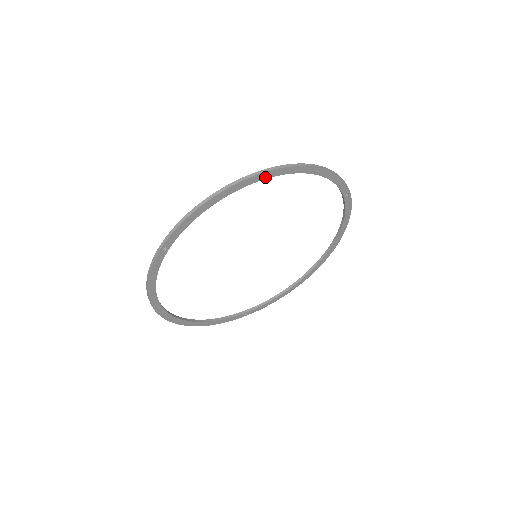
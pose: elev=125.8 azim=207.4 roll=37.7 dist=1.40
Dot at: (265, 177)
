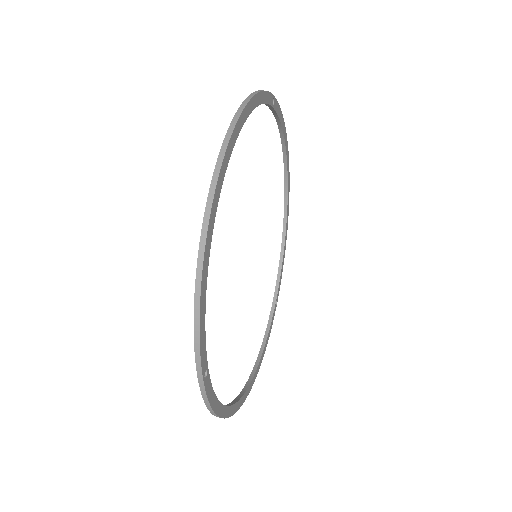
Dot at: (221, 182)
